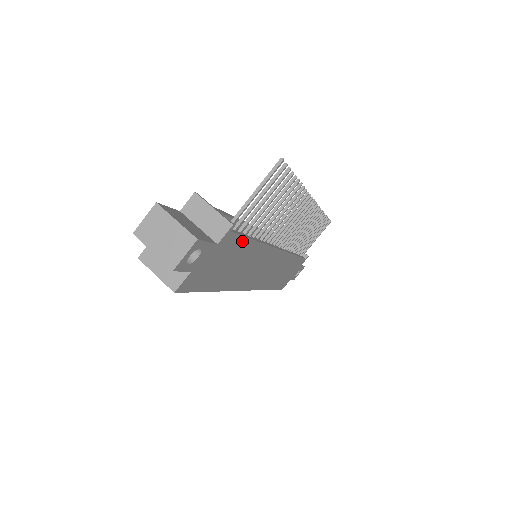
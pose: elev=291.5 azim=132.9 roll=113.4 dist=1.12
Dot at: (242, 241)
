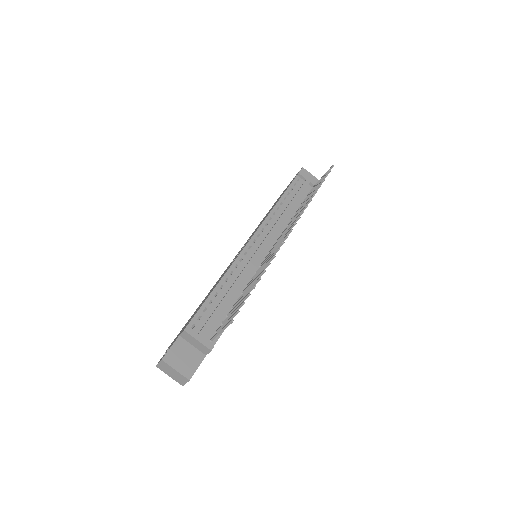
Dot at: occluded
